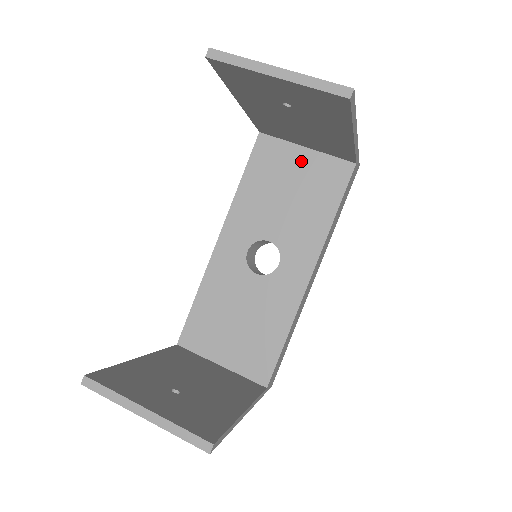
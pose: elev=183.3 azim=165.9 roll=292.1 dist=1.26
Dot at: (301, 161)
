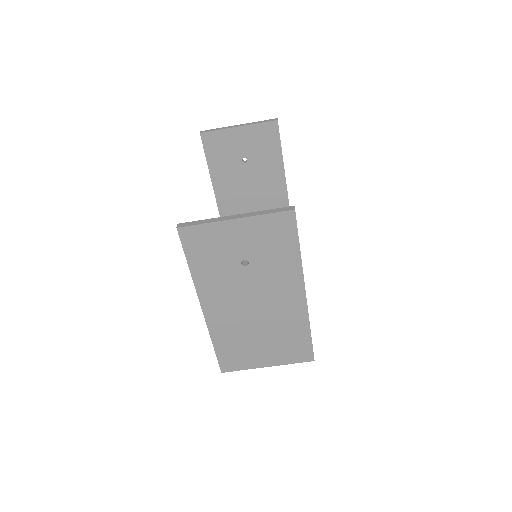
Dot at: occluded
